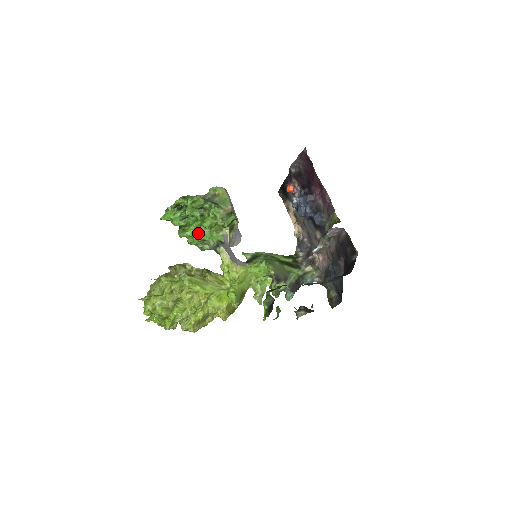
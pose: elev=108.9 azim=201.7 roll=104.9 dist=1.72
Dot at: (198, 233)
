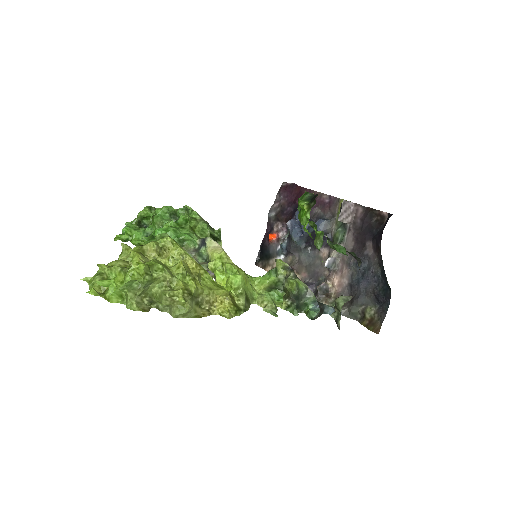
Dot at: (173, 229)
